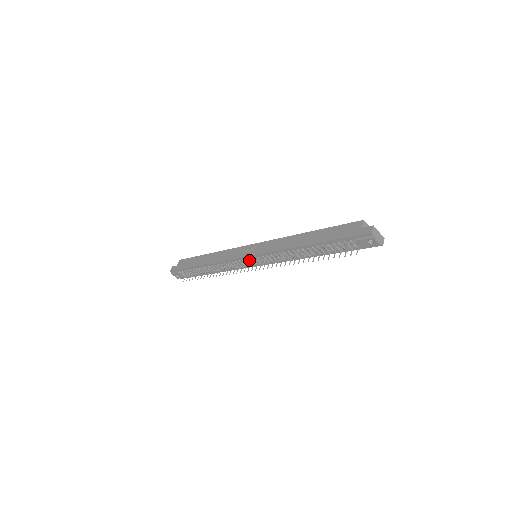
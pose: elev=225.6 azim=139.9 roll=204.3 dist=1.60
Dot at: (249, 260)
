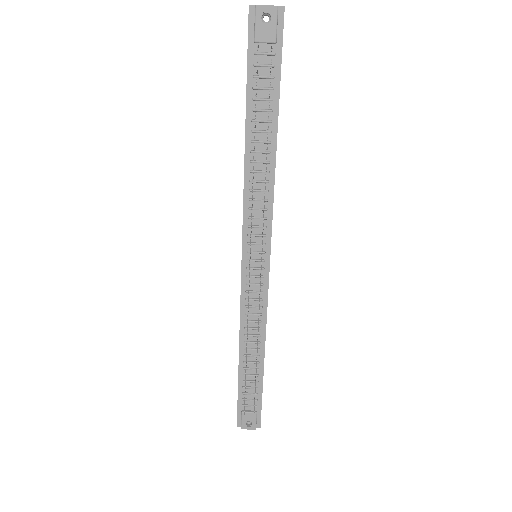
Dot at: (249, 264)
